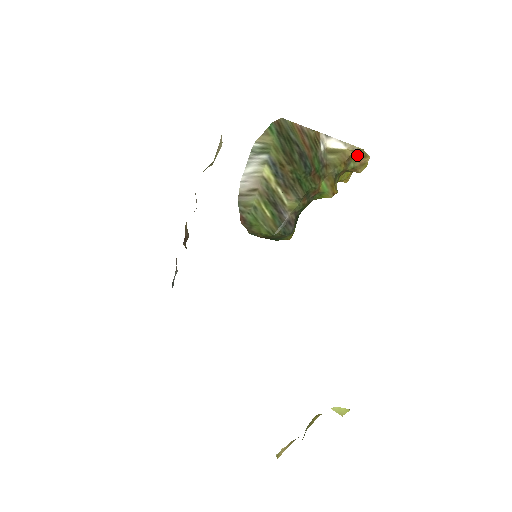
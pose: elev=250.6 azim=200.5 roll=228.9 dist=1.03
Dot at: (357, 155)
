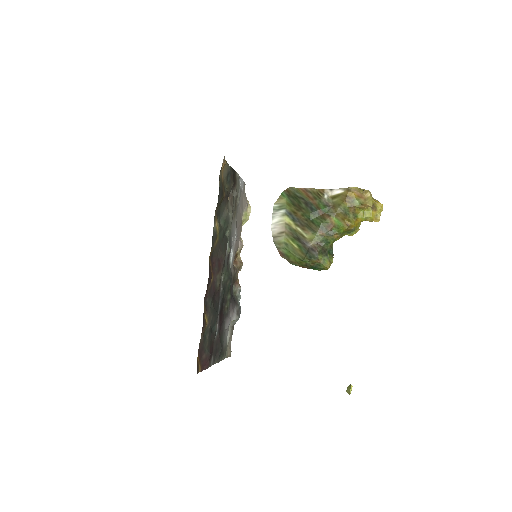
Dot at: (357, 193)
